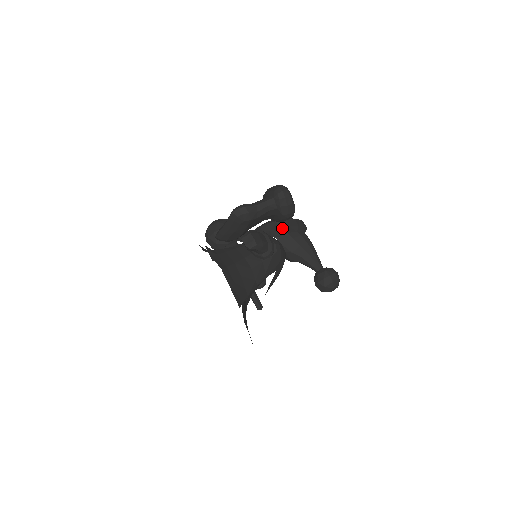
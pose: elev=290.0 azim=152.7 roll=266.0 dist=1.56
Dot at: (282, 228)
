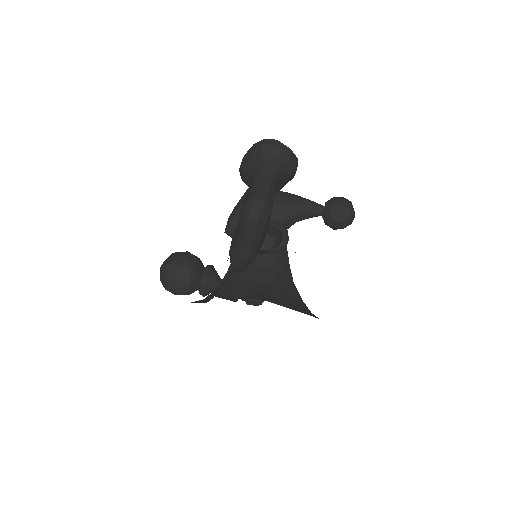
Dot at: occluded
